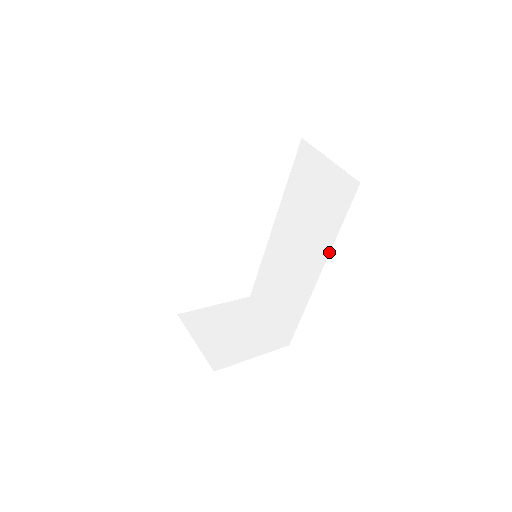
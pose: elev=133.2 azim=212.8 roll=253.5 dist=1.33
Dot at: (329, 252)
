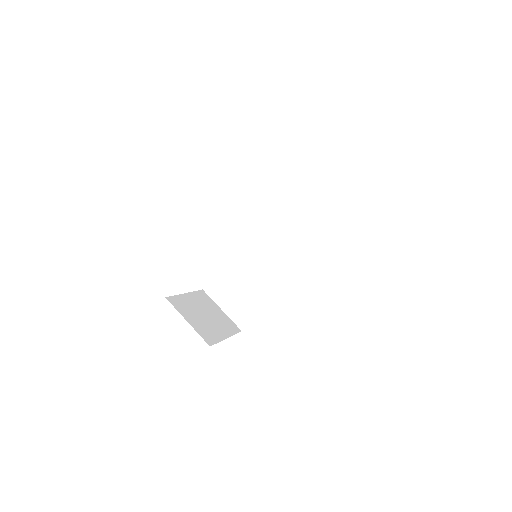
Dot at: occluded
